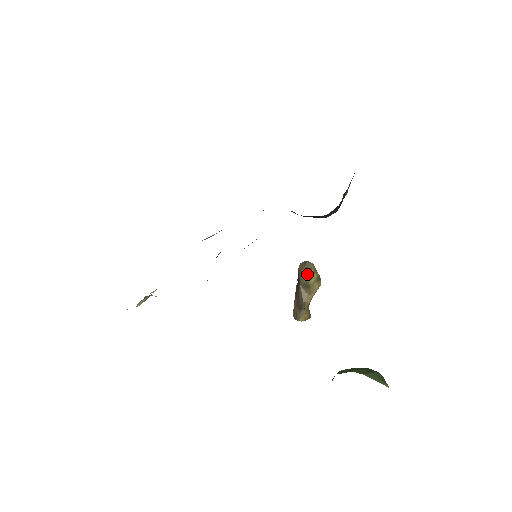
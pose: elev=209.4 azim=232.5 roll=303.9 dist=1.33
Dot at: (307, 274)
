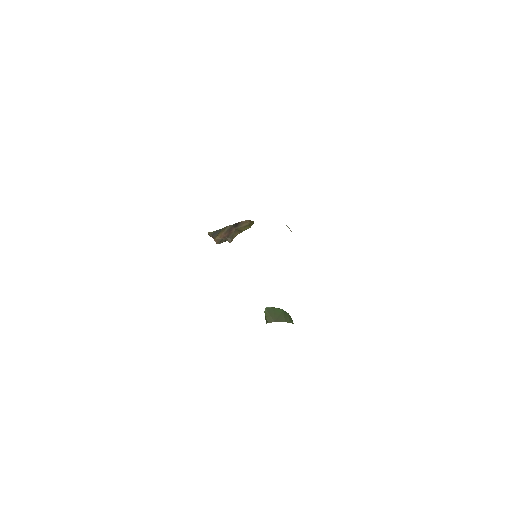
Dot at: (246, 227)
